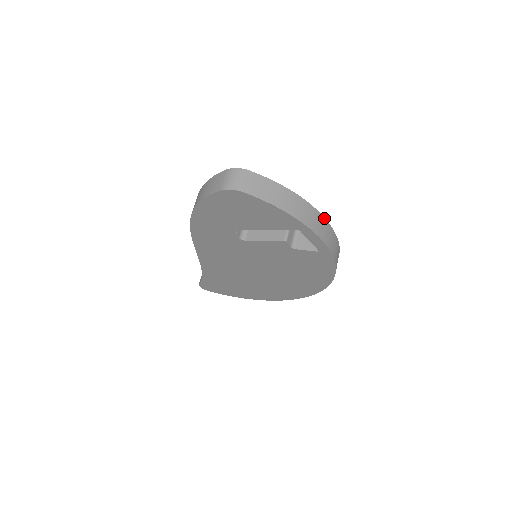
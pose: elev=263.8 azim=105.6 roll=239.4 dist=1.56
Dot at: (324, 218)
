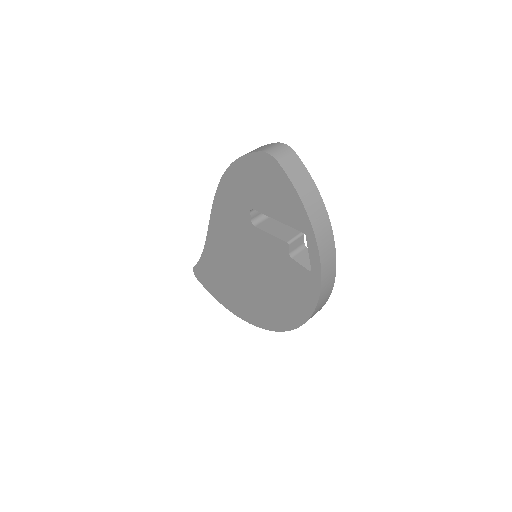
Dot at: (334, 242)
